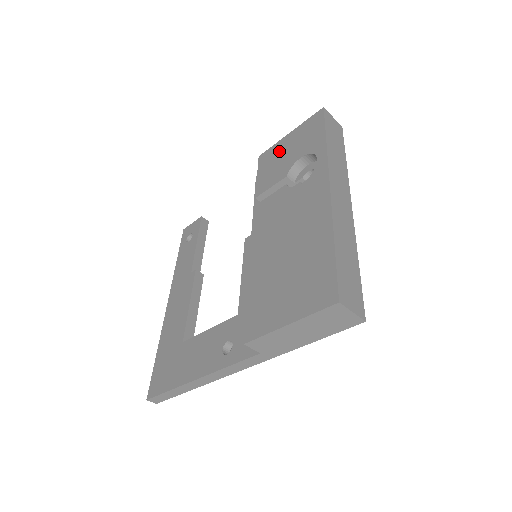
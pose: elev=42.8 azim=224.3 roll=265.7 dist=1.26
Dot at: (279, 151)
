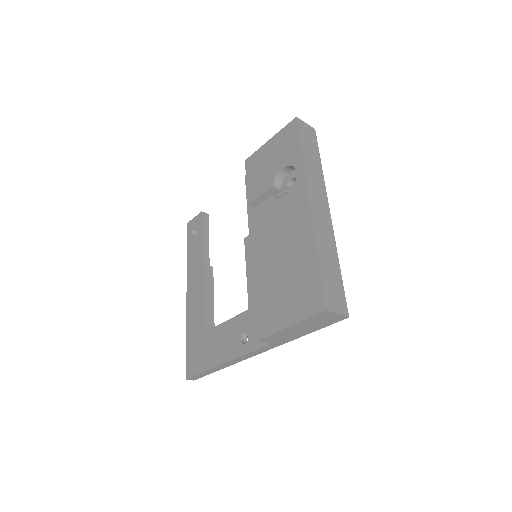
Dot at: (262, 158)
